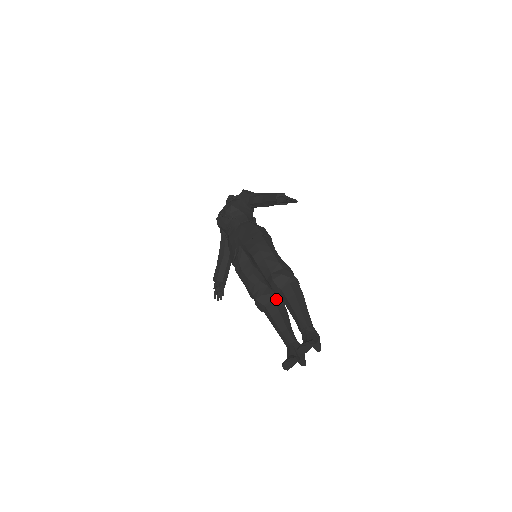
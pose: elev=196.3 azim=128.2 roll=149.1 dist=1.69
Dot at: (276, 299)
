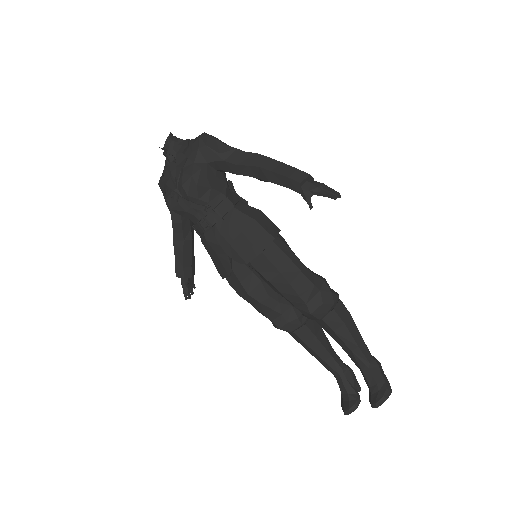
Dot at: (306, 319)
